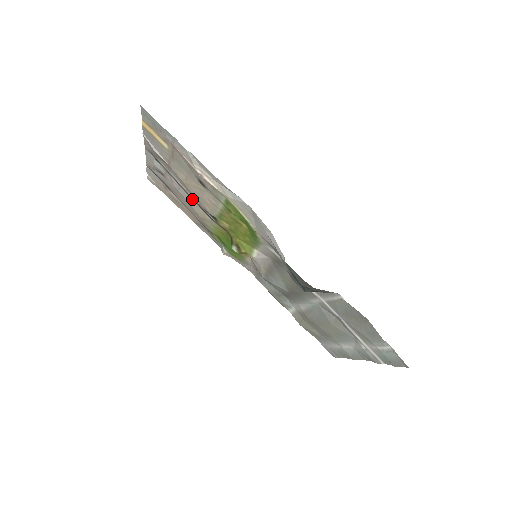
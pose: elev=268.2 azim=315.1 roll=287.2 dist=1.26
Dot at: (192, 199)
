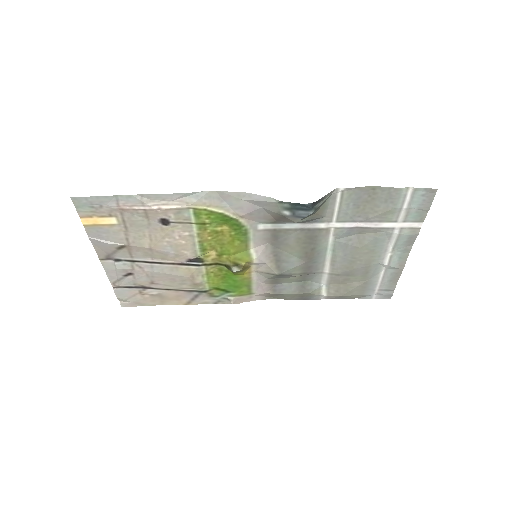
Dot at: (169, 265)
